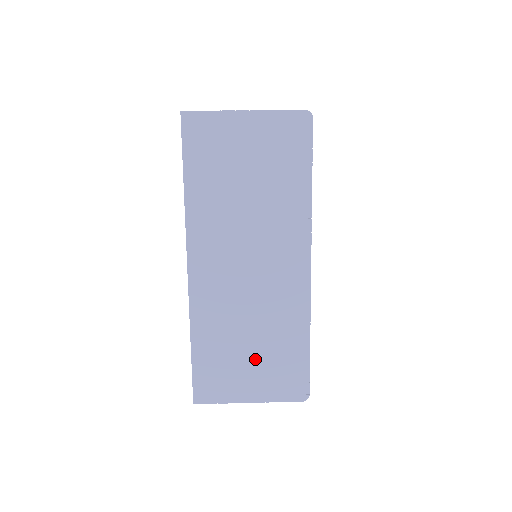
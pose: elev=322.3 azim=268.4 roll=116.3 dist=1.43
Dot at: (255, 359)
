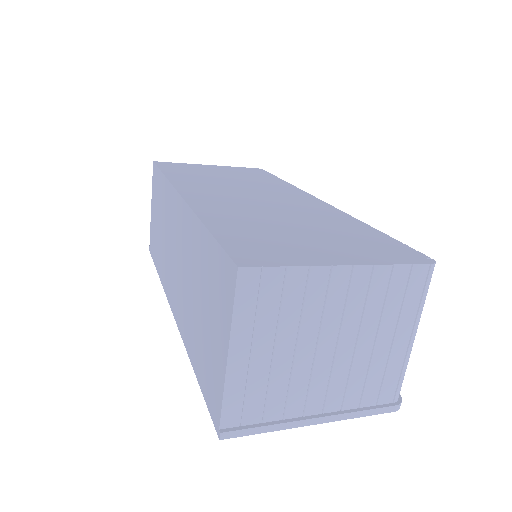
Dot at: (314, 236)
